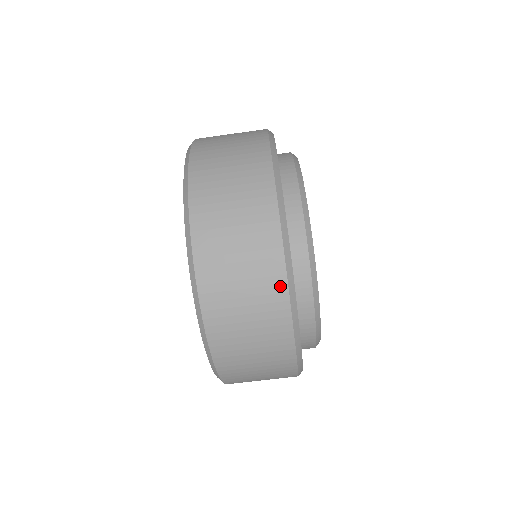
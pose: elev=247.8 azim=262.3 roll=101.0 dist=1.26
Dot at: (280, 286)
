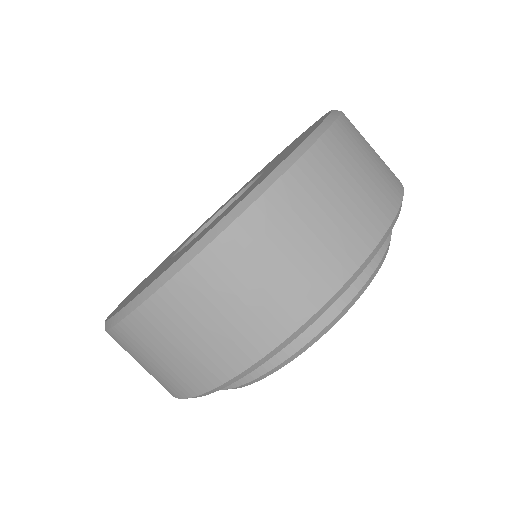
Dot at: (327, 287)
